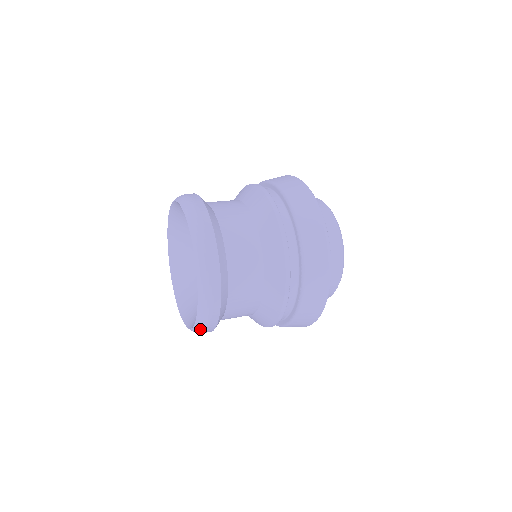
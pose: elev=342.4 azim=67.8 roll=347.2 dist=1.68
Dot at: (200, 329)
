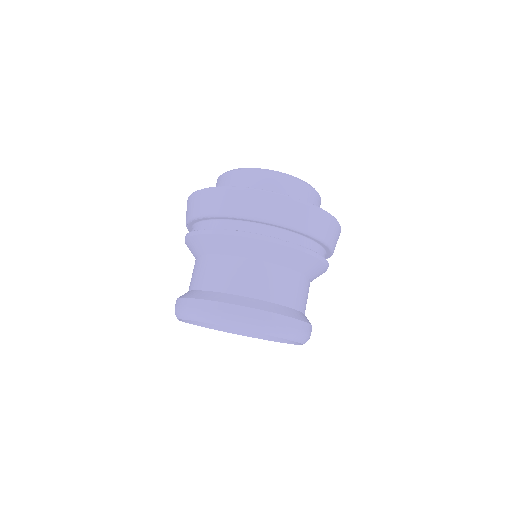
Dot at: occluded
